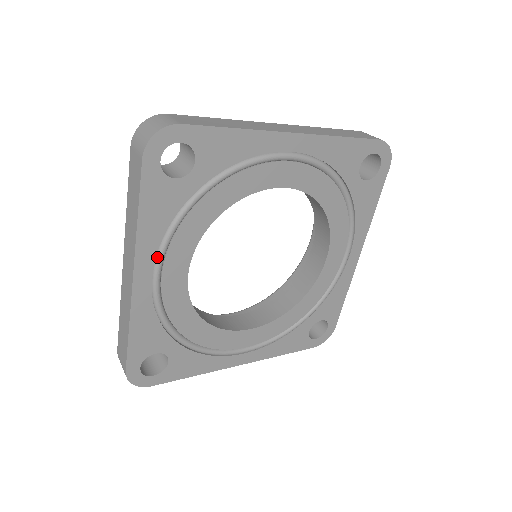
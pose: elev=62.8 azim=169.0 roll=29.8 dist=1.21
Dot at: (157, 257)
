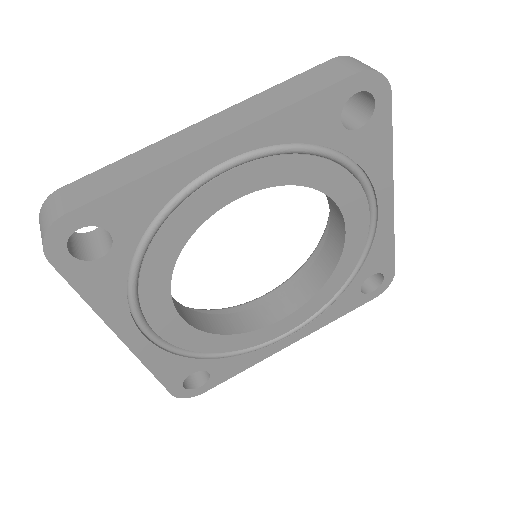
Dot at: (250, 152)
